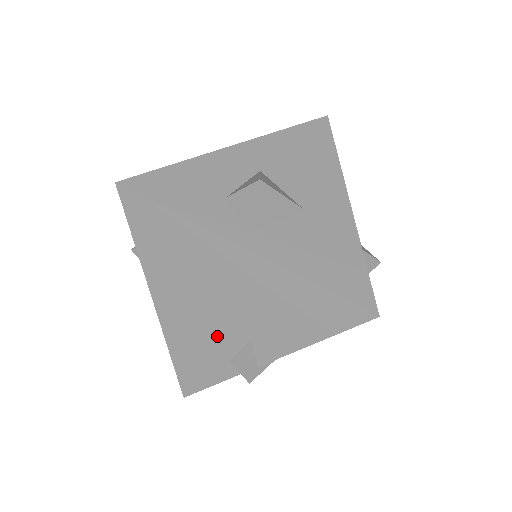
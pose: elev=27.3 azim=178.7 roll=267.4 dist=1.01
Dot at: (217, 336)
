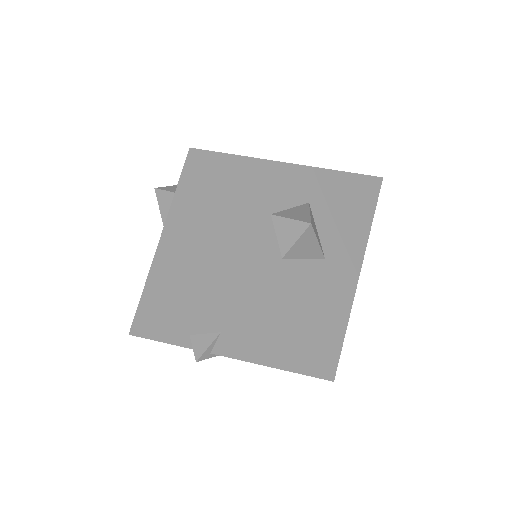
Dot at: (193, 312)
